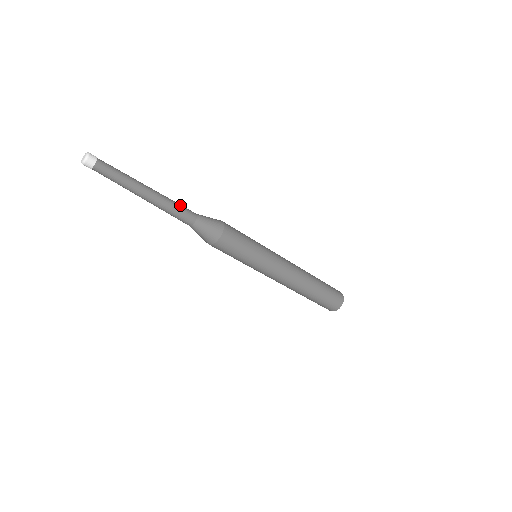
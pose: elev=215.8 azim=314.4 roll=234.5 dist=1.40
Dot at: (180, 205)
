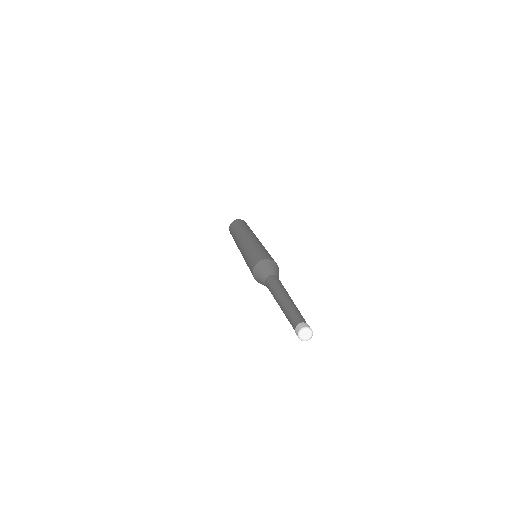
Dot at: (278, 282)
